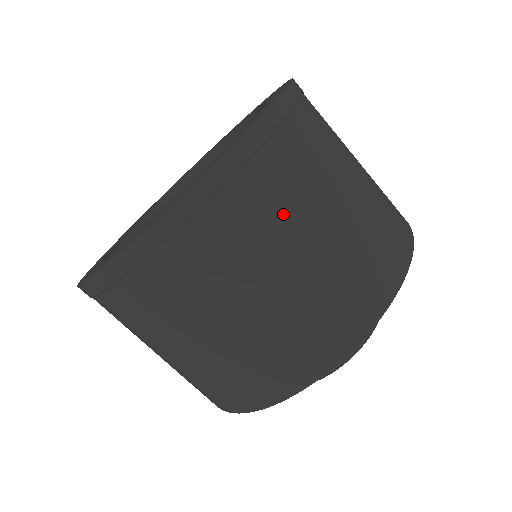
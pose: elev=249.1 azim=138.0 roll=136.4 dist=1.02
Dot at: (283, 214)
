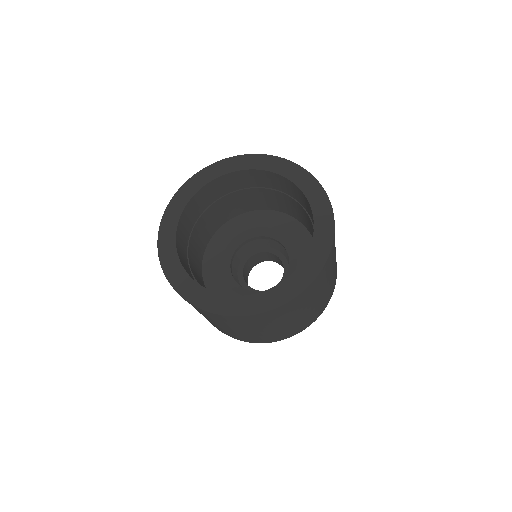
Dot at: (283, 318)
